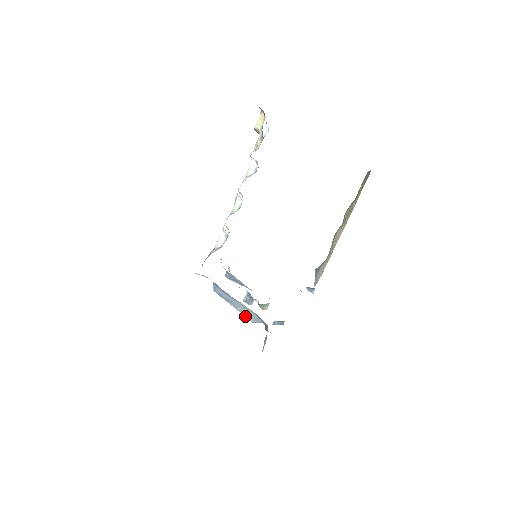
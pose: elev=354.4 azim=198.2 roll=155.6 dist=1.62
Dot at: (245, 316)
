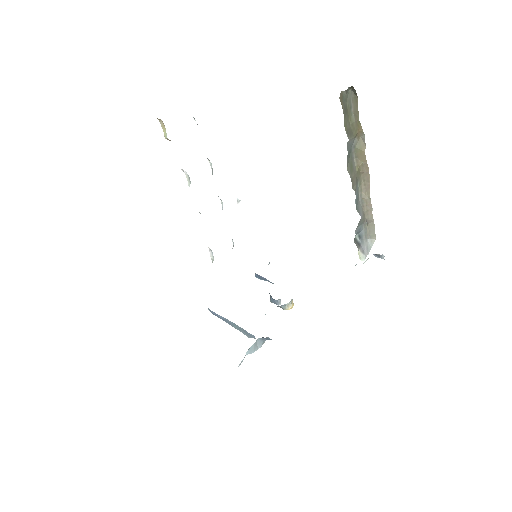
Dot at: occluded
